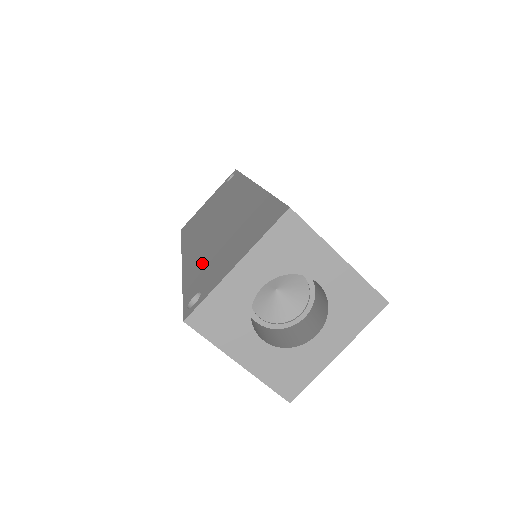
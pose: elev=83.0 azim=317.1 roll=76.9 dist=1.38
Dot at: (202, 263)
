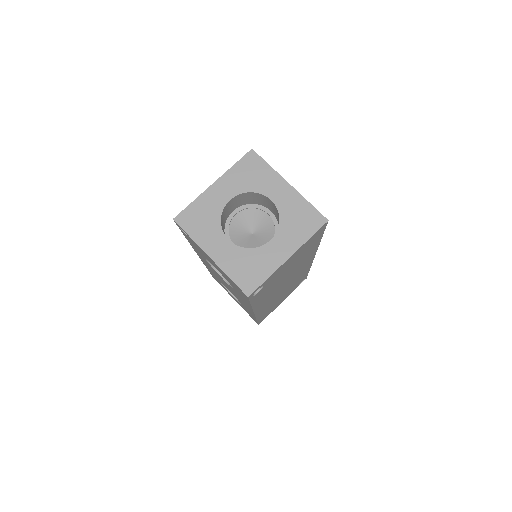
Dot at: occluded
